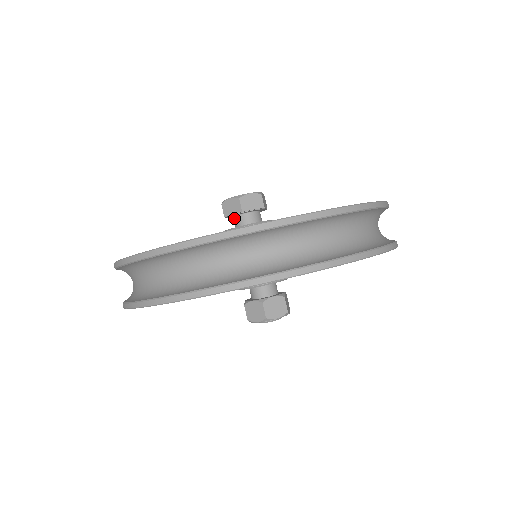
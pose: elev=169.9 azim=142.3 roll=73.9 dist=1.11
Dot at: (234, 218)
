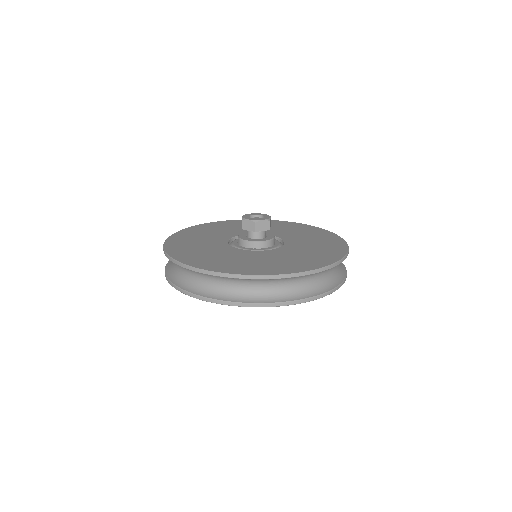
Dot at: occluded
